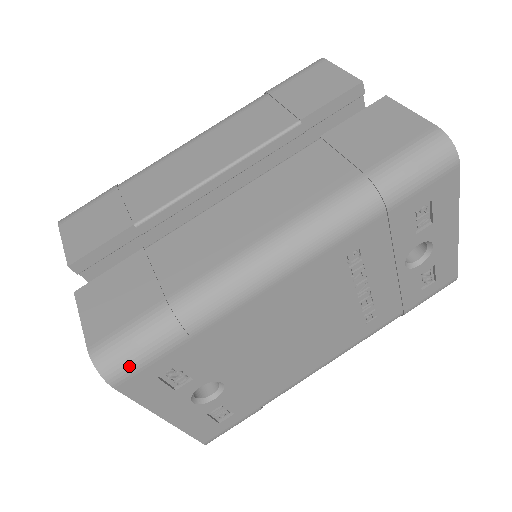
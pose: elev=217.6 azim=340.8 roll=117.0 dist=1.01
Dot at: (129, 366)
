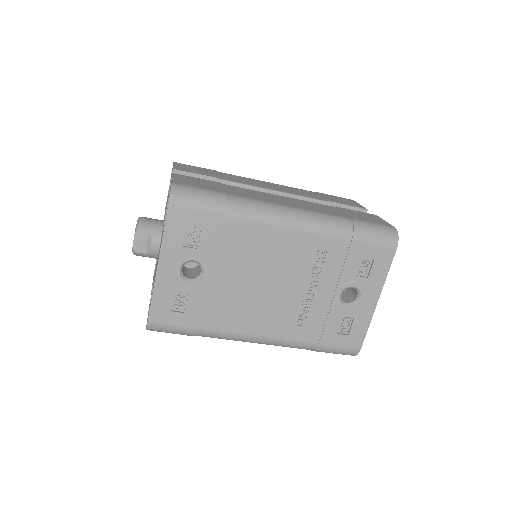
Dot at: (186, 201)
